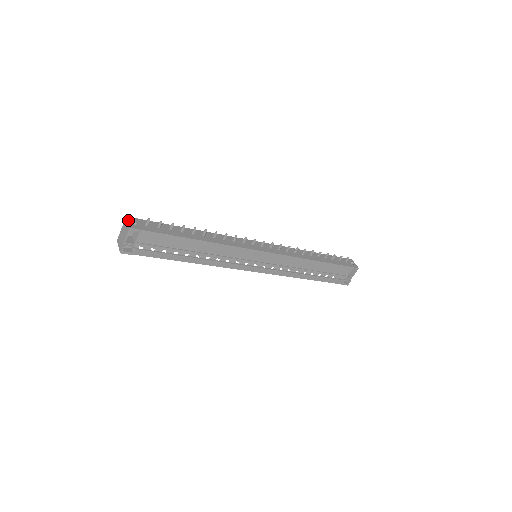
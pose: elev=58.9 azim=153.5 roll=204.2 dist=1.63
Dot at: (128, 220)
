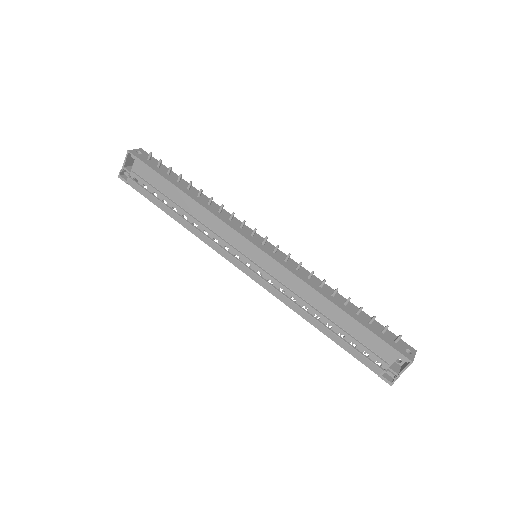
Dot at: (137, 149)
